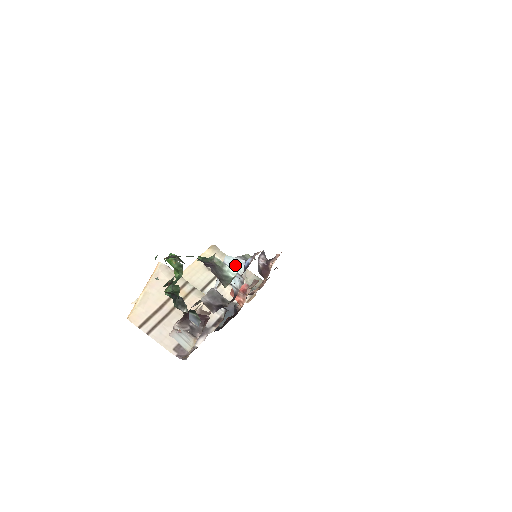
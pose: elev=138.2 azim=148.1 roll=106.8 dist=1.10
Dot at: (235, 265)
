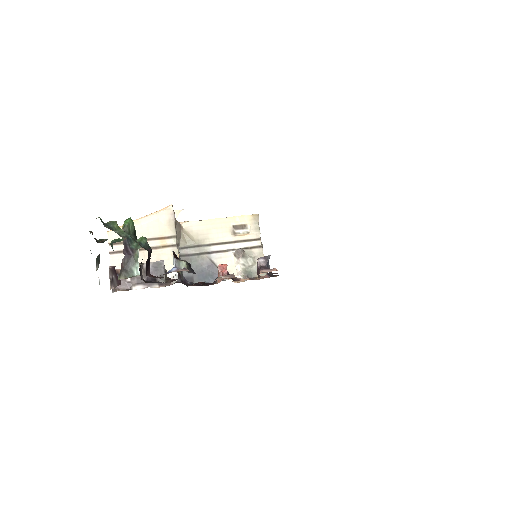
Dot at: (173, 262)
